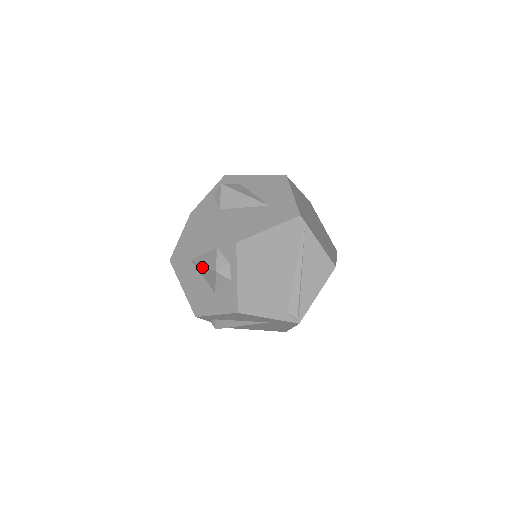
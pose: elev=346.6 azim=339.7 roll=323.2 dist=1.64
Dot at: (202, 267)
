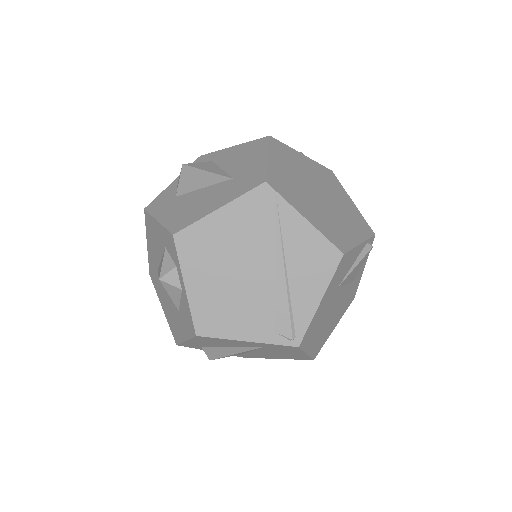
Dot at: occluded
